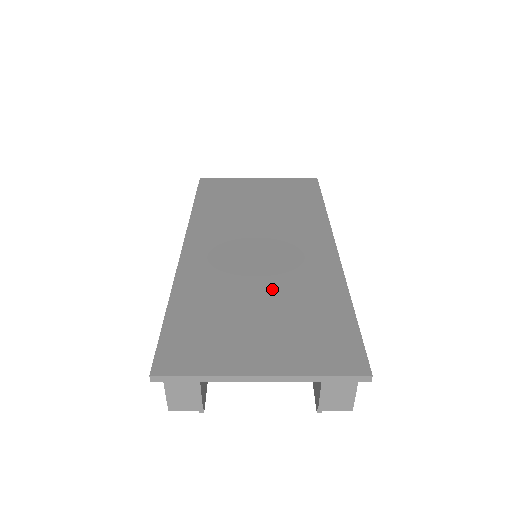
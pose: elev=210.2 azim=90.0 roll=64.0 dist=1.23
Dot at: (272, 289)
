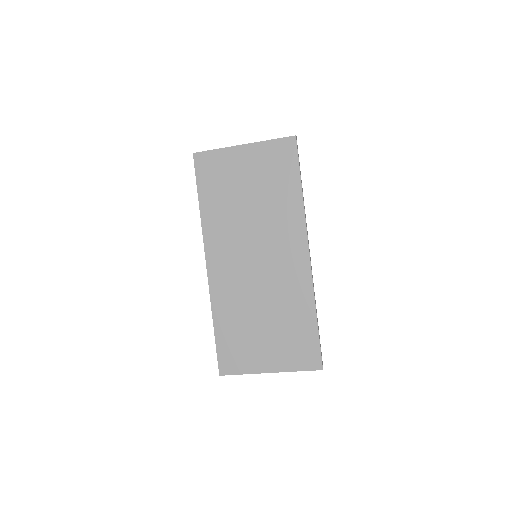
Dot at: (269, 307)
